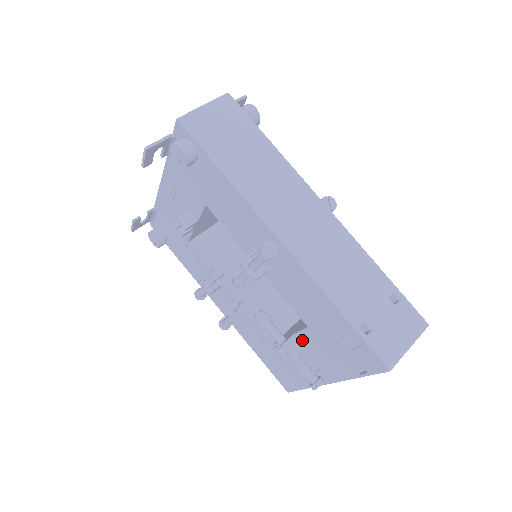
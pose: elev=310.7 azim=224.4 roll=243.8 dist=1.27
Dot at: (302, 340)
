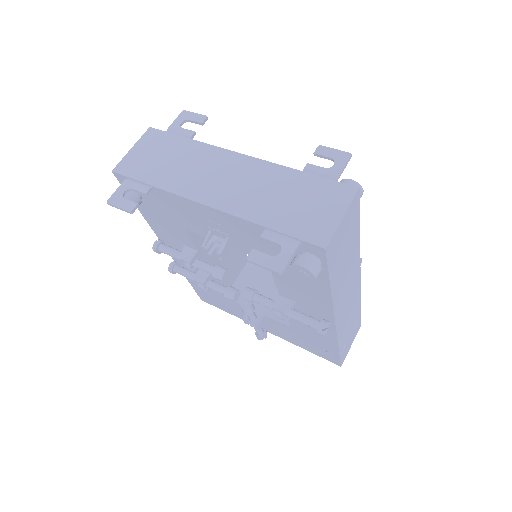
Dot at: (272, 321)
